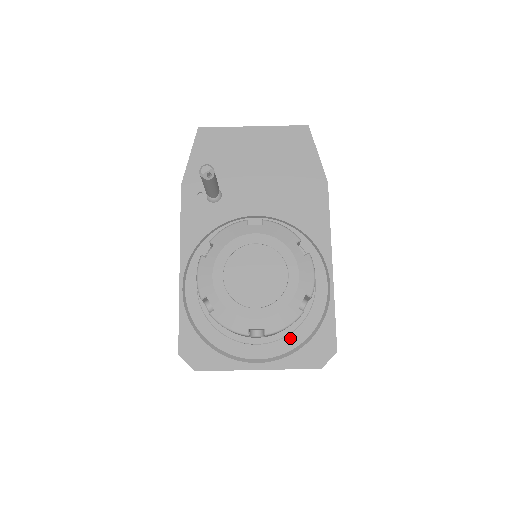
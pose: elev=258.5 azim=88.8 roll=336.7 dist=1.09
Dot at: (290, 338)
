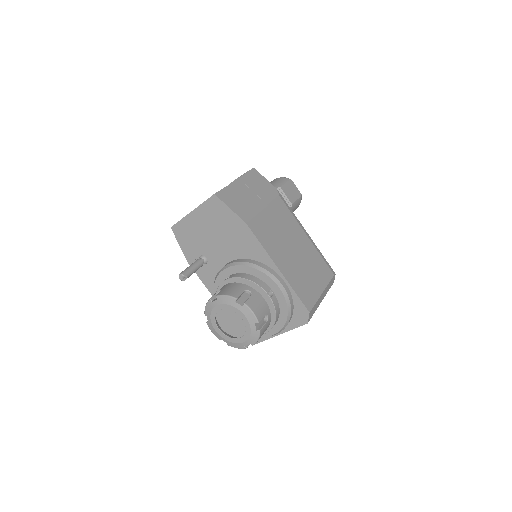
Dot at: (280, 320)
